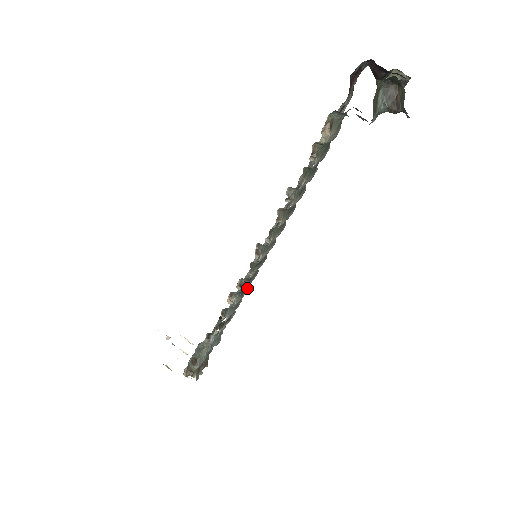
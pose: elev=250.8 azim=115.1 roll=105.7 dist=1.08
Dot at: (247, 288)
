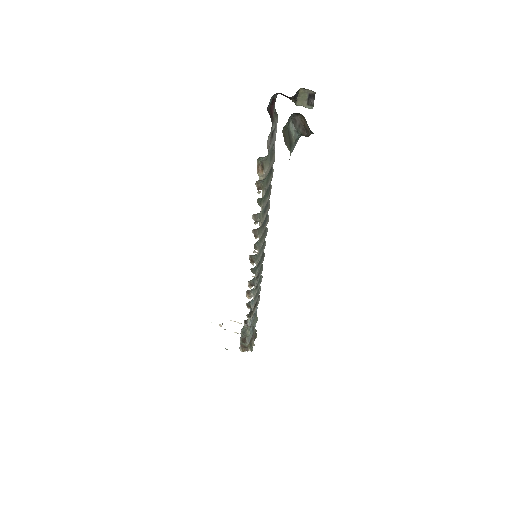
Dot at: (259, 280)
